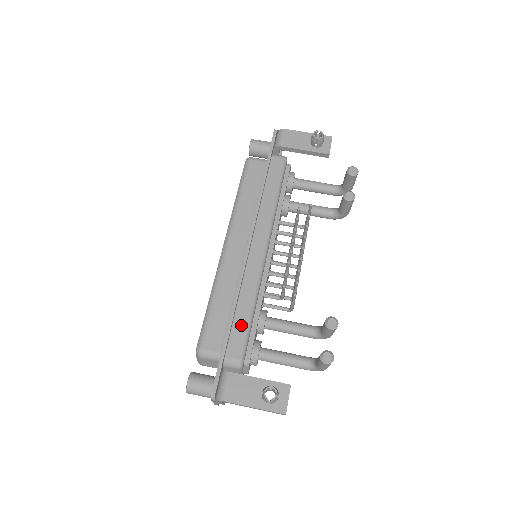
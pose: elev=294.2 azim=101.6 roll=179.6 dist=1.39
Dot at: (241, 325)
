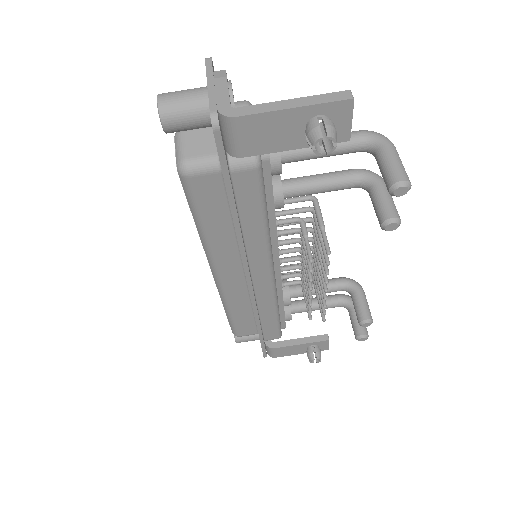
Dot at: (270, 326)
